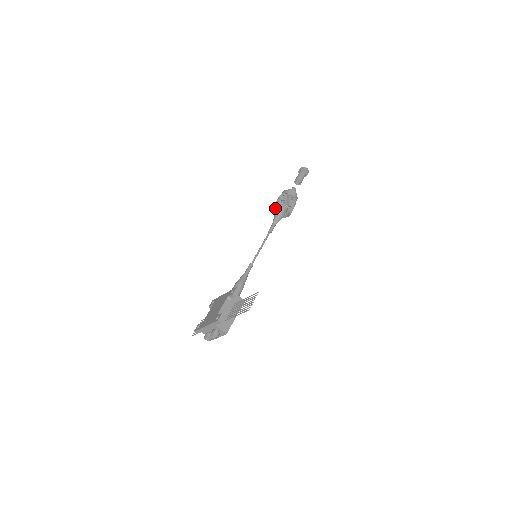
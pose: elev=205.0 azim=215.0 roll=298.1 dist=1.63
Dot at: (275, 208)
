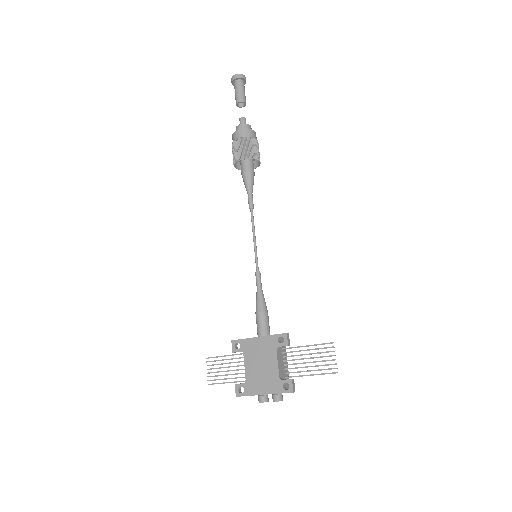
Dot at: (234, 160)
